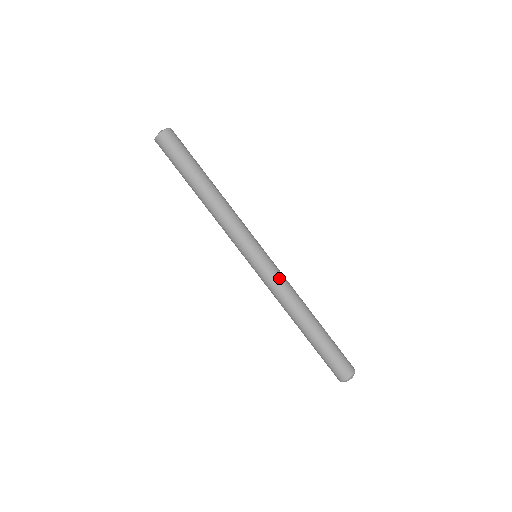
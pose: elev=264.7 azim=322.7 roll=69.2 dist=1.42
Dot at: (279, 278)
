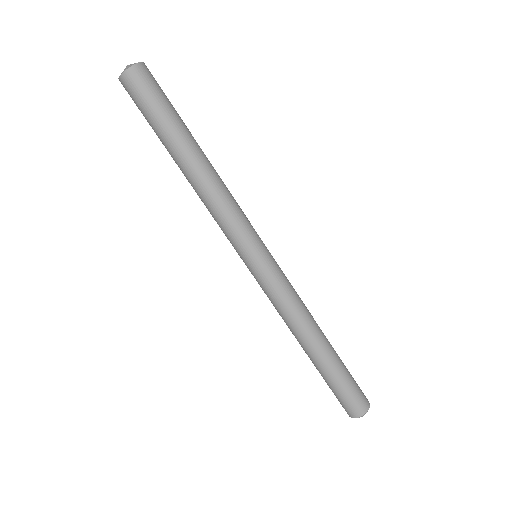
Dot at: (286, 288)
